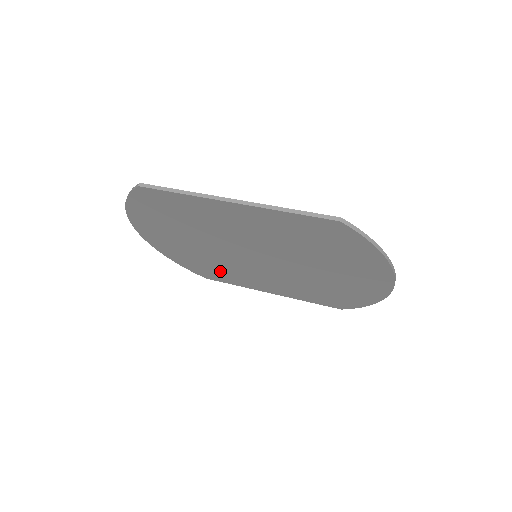
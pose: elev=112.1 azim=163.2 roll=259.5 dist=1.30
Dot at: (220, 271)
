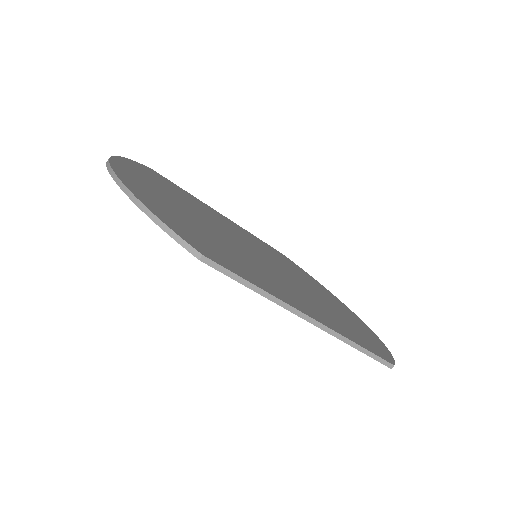
Dot at: occluded
